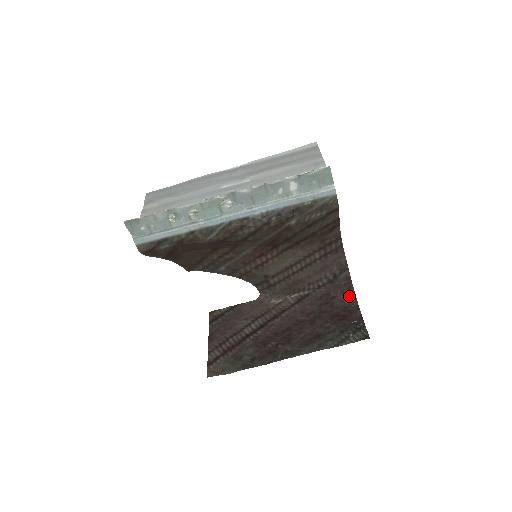
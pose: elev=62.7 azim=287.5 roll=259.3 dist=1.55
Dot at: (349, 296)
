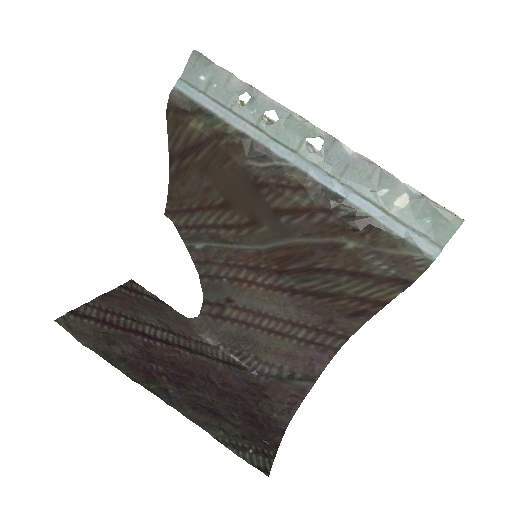
Dot at: (284, 412)
